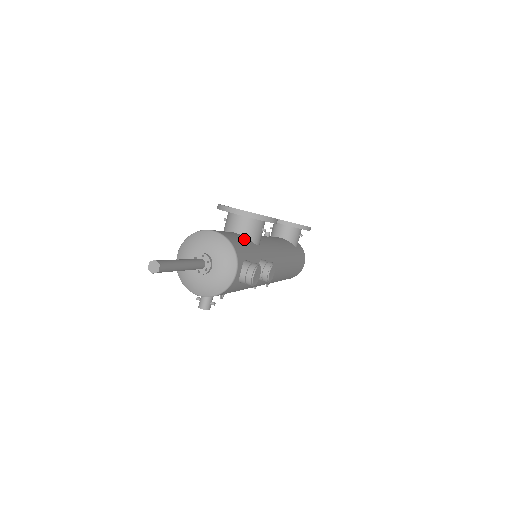
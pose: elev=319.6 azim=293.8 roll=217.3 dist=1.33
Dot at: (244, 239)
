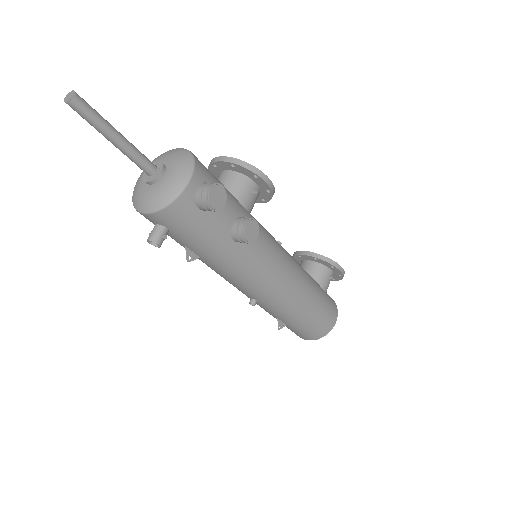
Dot at: (223, 185)
